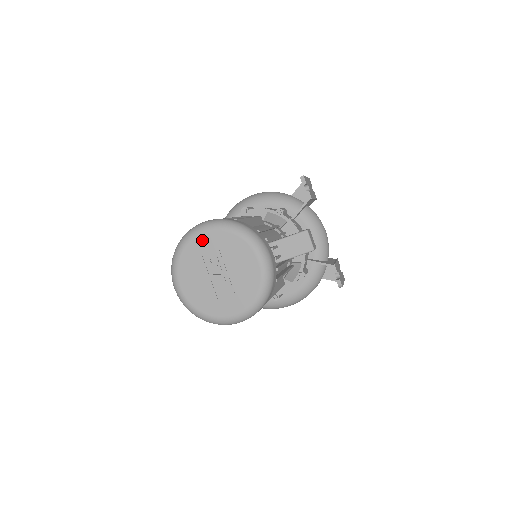
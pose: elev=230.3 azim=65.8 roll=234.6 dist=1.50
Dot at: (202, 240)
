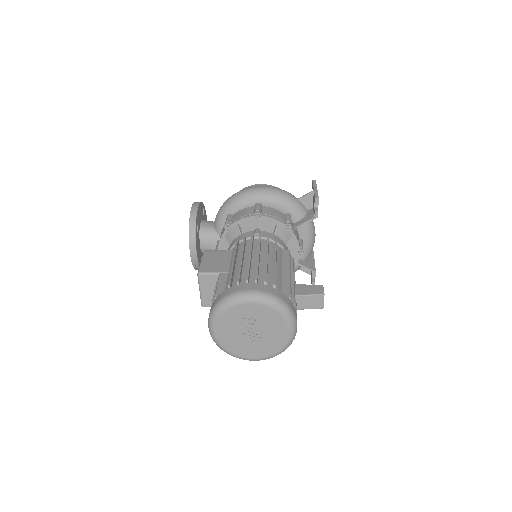
Dot at: (247, 307)
